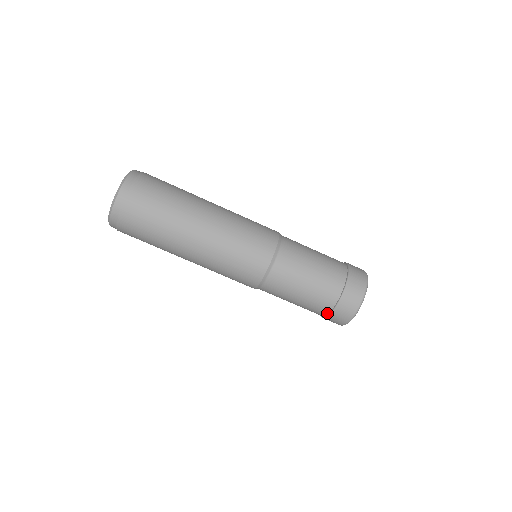
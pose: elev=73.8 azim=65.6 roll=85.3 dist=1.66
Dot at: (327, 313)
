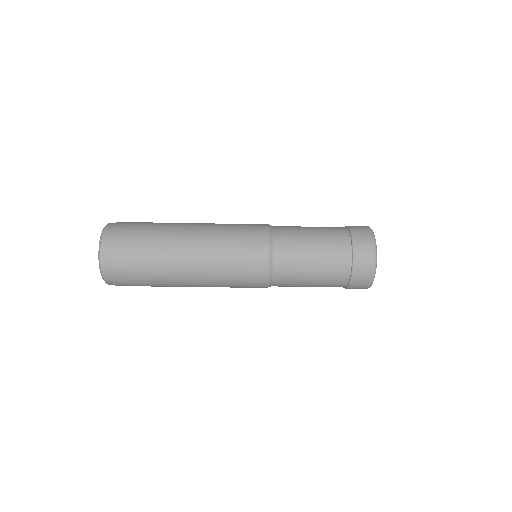
Dot at: occluded
